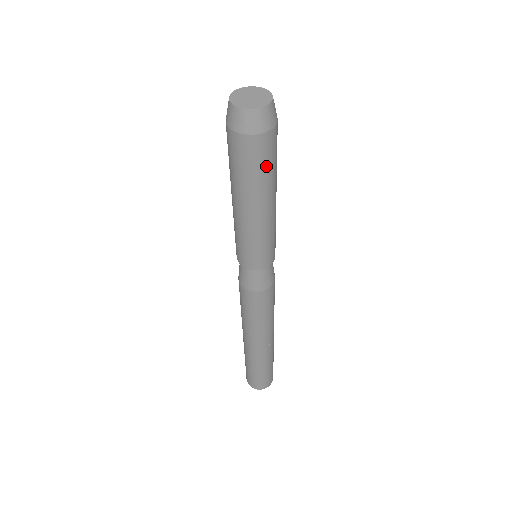
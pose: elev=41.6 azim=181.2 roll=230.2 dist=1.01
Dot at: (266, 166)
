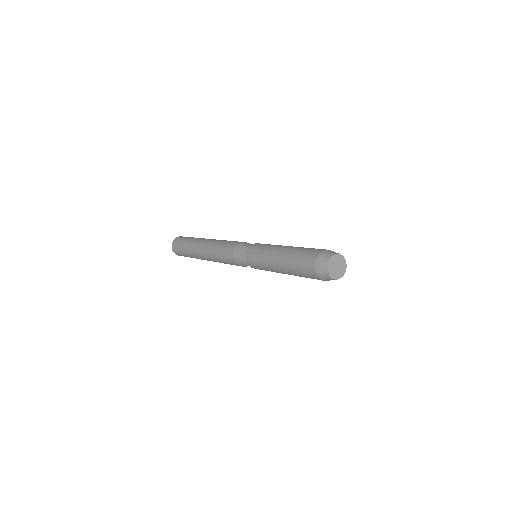
Dot at: occluded
